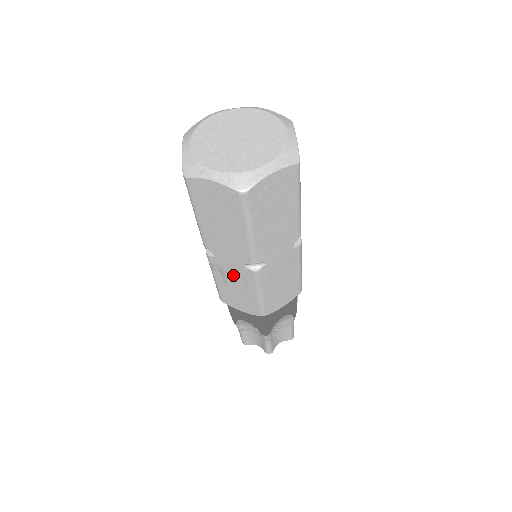
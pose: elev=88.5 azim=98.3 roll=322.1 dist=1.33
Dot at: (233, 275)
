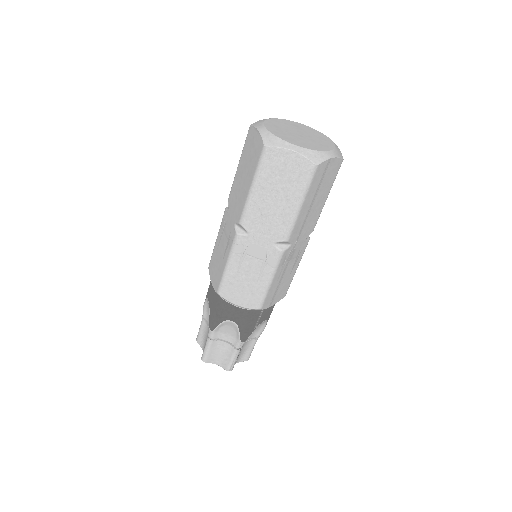
Dot at: (226, 235)
